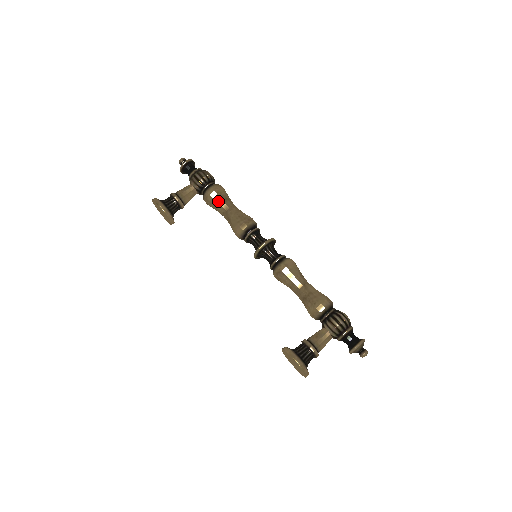
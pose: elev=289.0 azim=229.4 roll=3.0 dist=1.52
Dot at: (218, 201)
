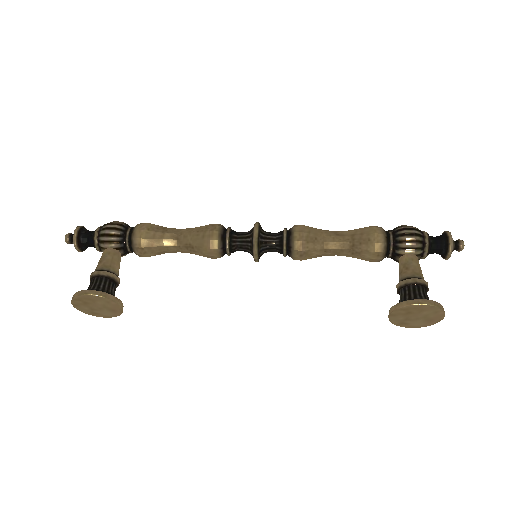
Dot at: (157, 237)
